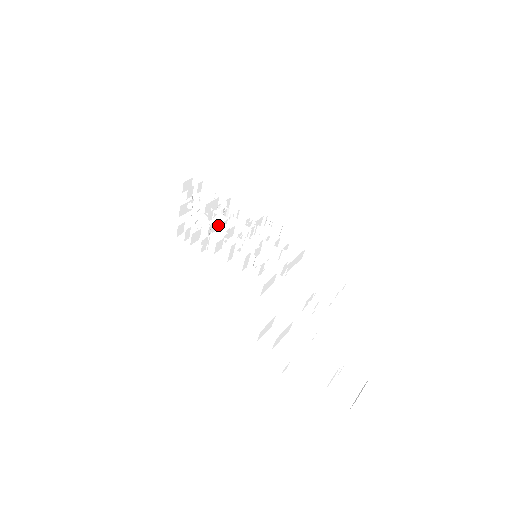
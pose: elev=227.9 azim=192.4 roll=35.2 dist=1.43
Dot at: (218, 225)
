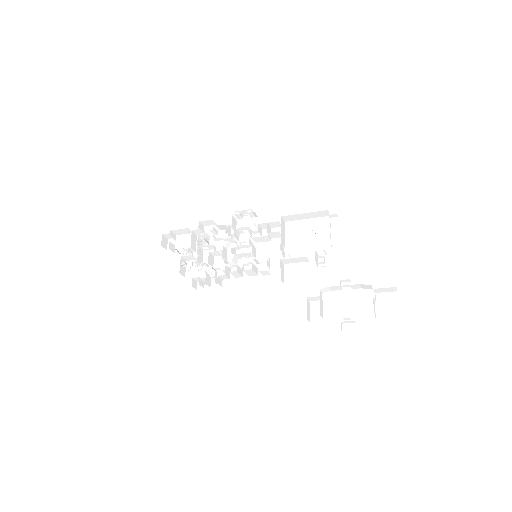
Dot at: (212, 254)
